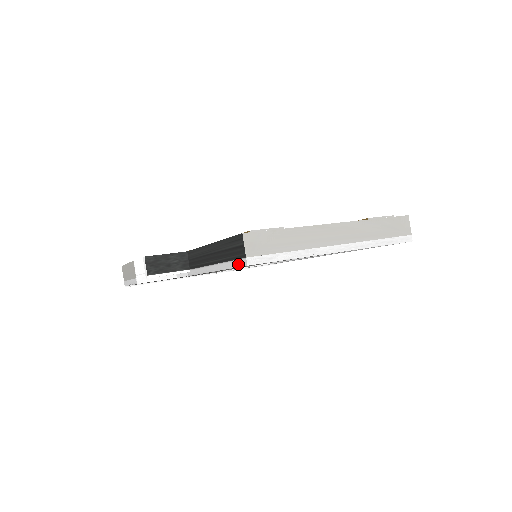
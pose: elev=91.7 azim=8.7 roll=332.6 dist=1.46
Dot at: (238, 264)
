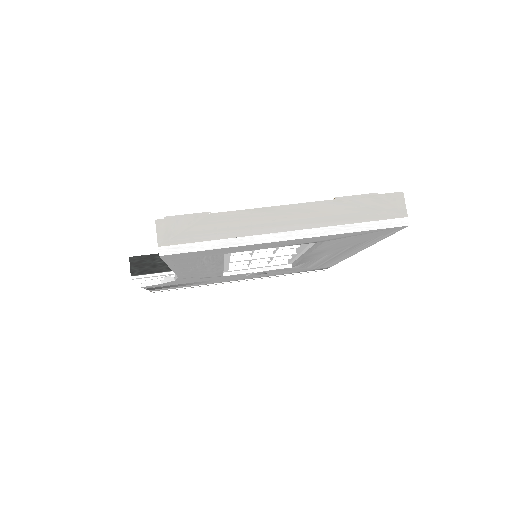
Dot at: occluded
